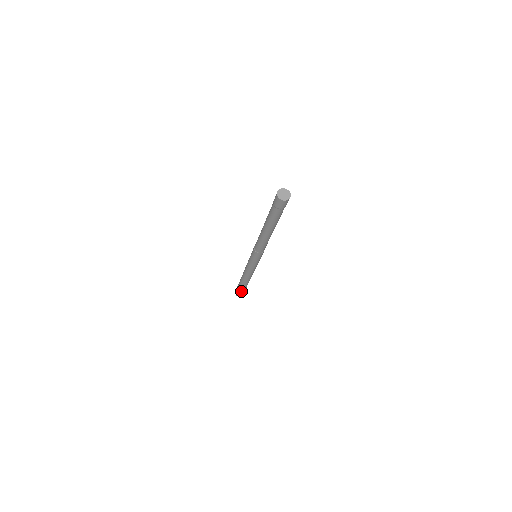
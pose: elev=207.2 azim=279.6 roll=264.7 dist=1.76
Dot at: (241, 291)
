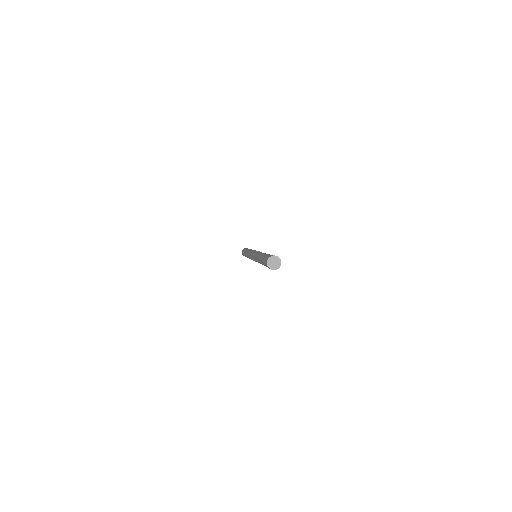
Dot at: occluded
